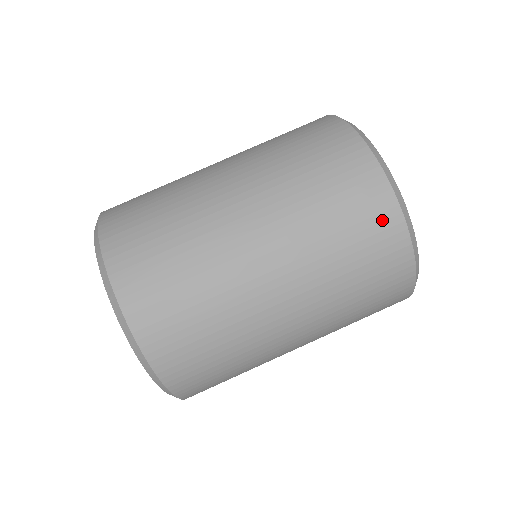
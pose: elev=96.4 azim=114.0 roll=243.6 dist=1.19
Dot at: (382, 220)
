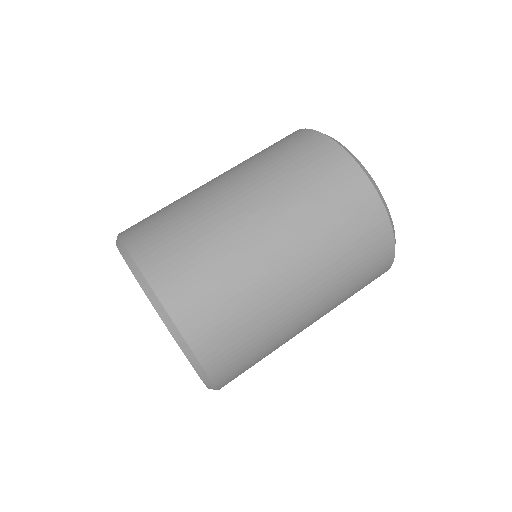
Dot at: (317, 146)
